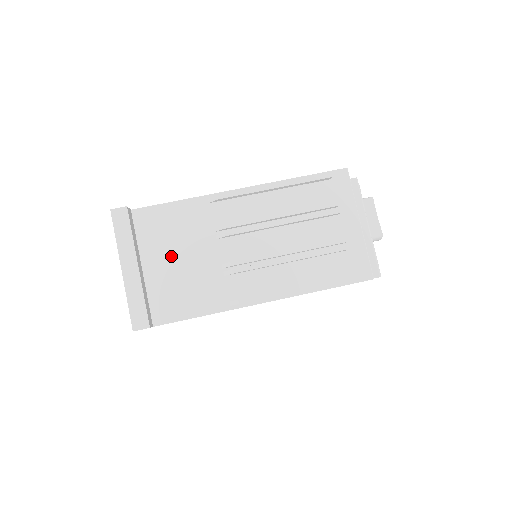
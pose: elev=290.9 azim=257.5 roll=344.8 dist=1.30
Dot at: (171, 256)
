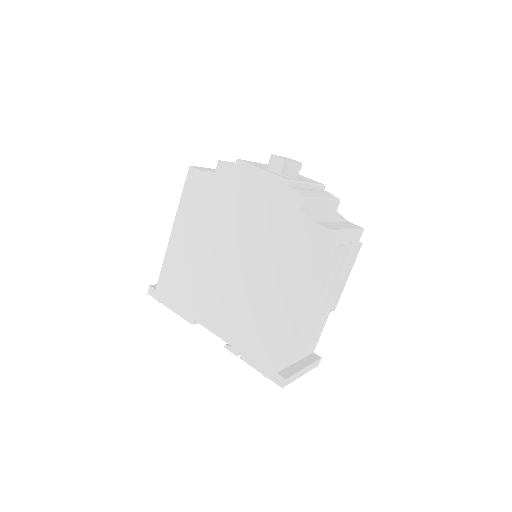
Dot at: (301, 347)
